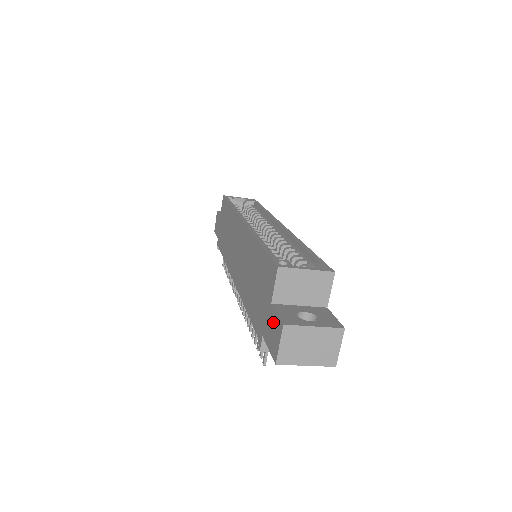
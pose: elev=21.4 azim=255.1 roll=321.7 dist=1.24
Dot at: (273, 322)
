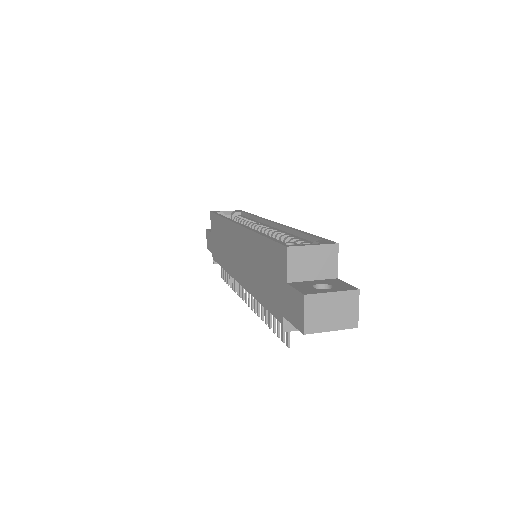
Dot at: (292, 298)
